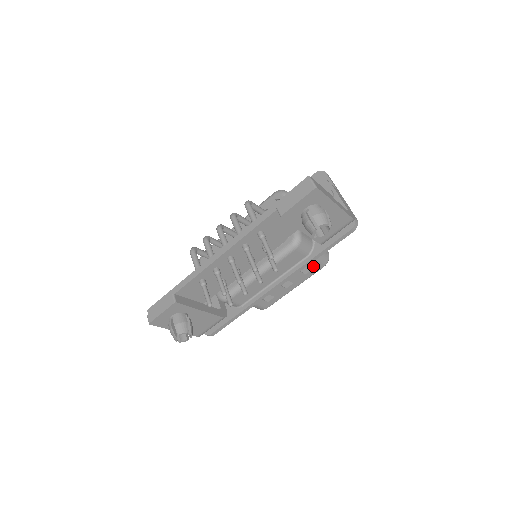
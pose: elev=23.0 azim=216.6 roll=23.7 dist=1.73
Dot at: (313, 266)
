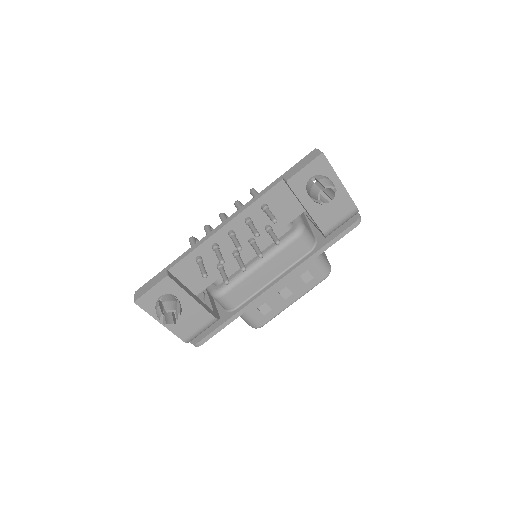
Dot at: (314, 274)
